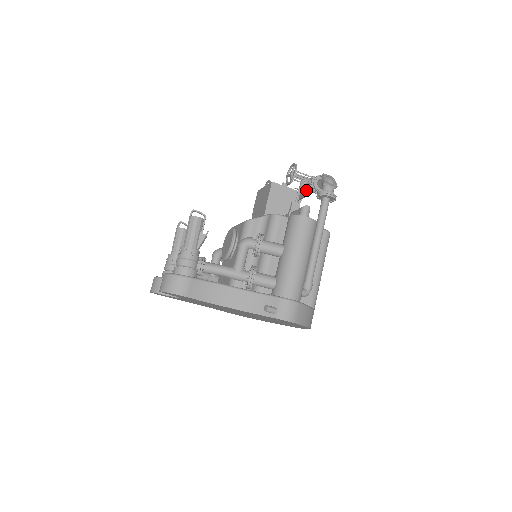
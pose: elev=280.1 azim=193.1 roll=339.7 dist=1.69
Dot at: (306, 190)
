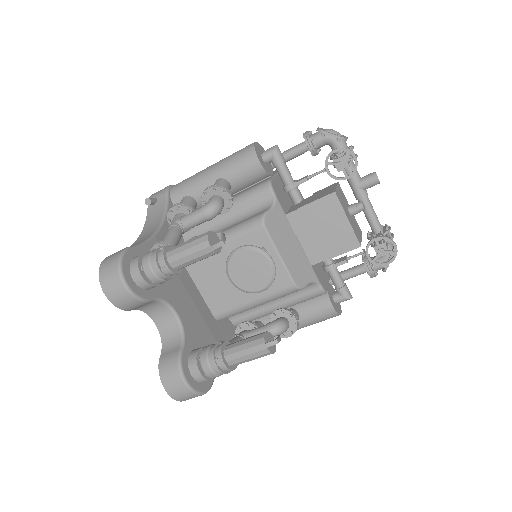
Dot at: (366, 210)
